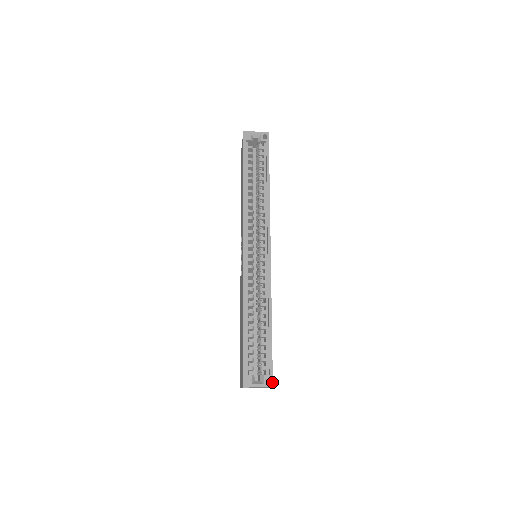
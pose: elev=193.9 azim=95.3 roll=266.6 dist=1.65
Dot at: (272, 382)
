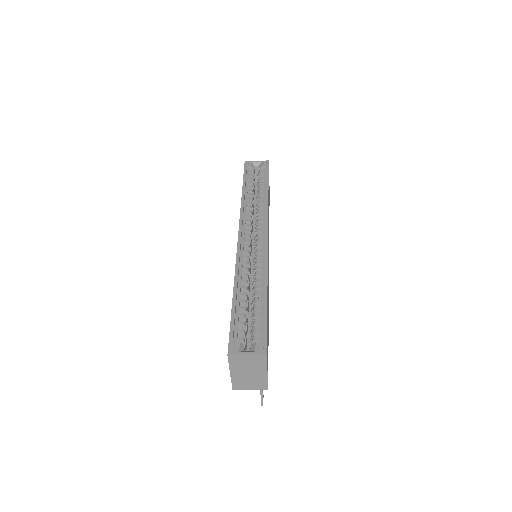
Dot at: (266, 350)
